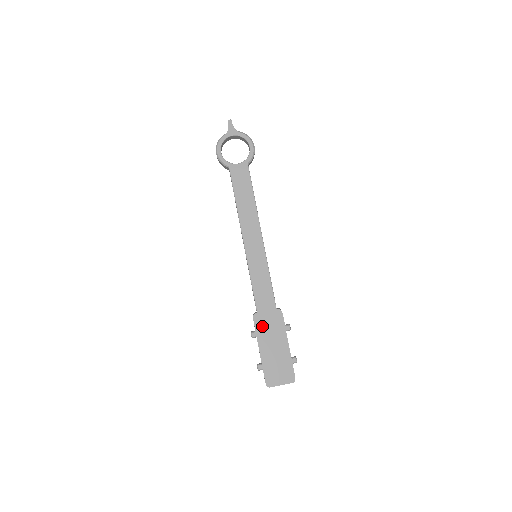
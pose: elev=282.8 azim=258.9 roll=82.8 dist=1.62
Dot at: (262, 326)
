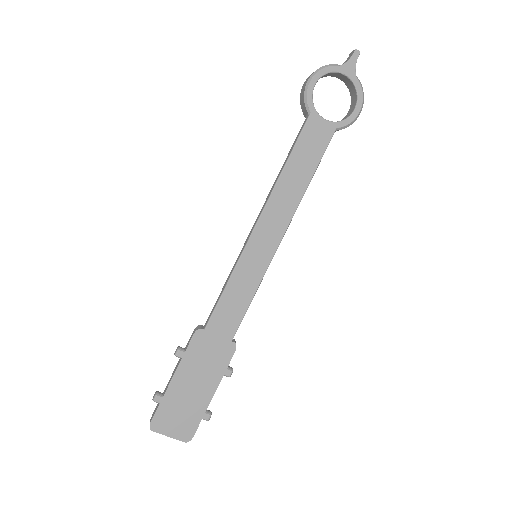
Dot at: (198, 350)
